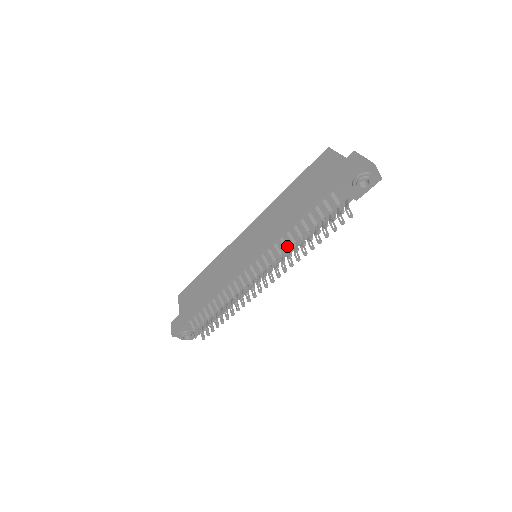
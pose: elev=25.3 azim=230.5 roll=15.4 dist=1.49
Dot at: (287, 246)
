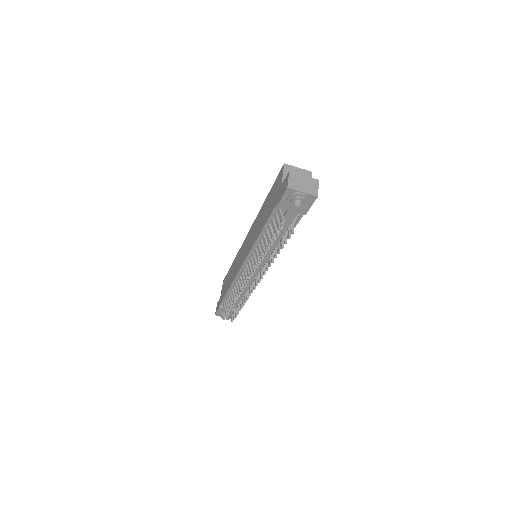
Dot at: (260, 253)
